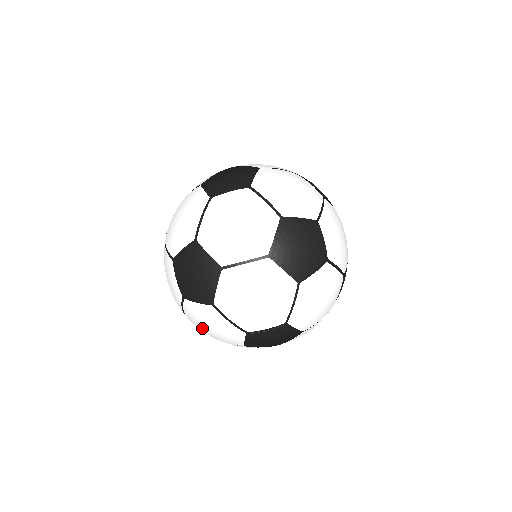
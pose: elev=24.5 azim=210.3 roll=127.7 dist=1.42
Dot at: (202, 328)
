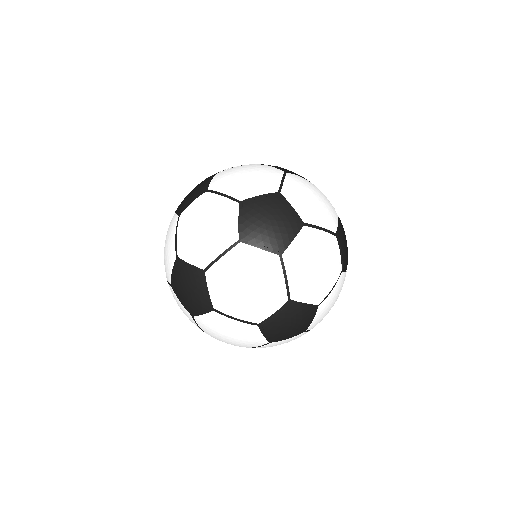
Dot at: (224, 340)
